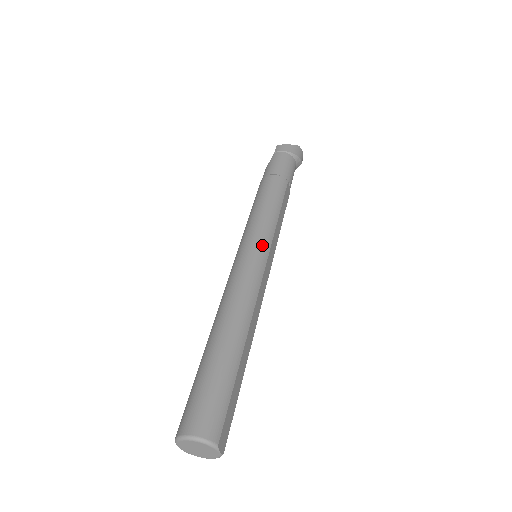
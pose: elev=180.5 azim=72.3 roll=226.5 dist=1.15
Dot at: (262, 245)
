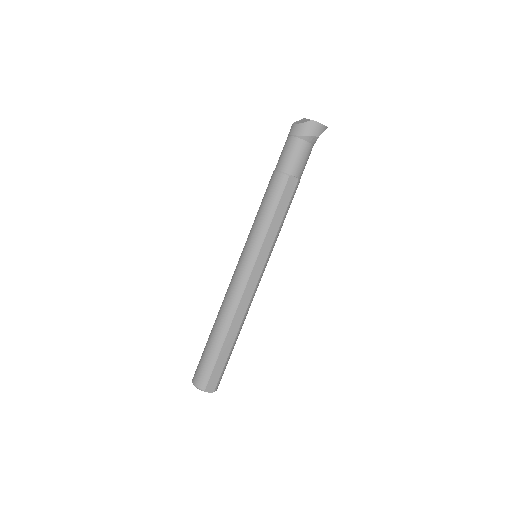
Dot at: (250, 255)
